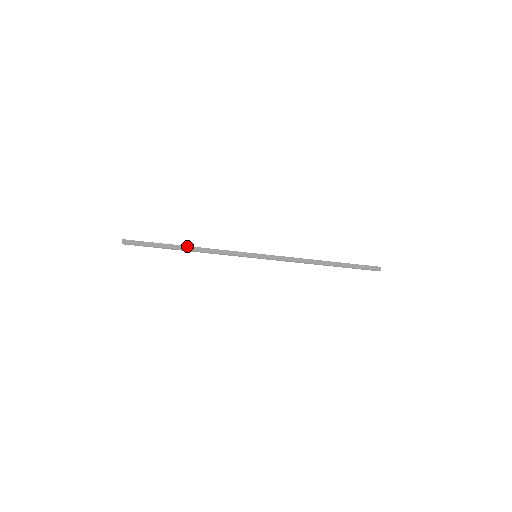
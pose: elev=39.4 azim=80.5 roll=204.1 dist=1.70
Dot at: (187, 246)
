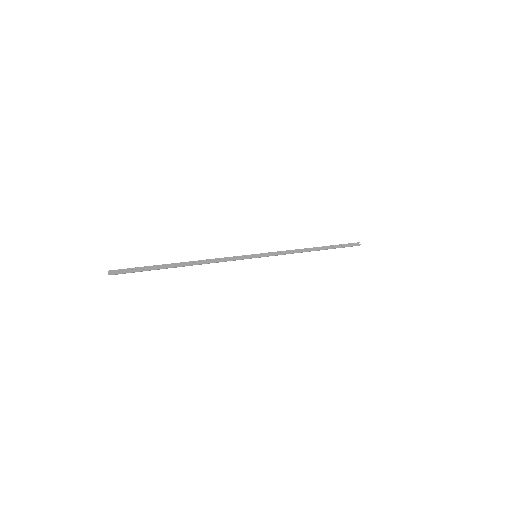
Dot at: occluded
